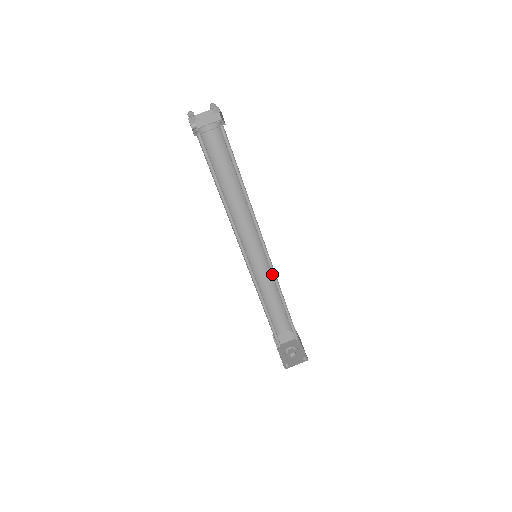
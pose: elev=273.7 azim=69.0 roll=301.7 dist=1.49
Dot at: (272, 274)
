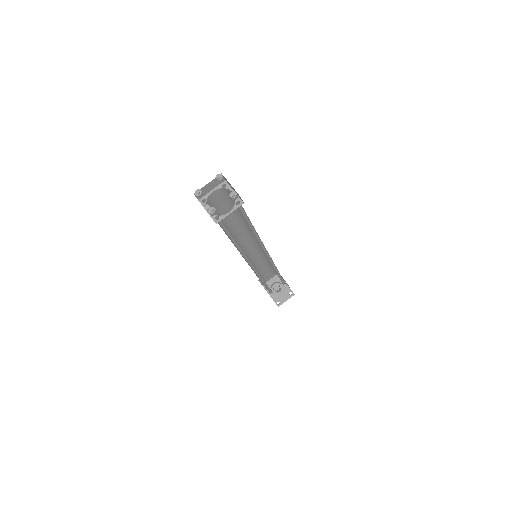
Dot at: (271, 263)
